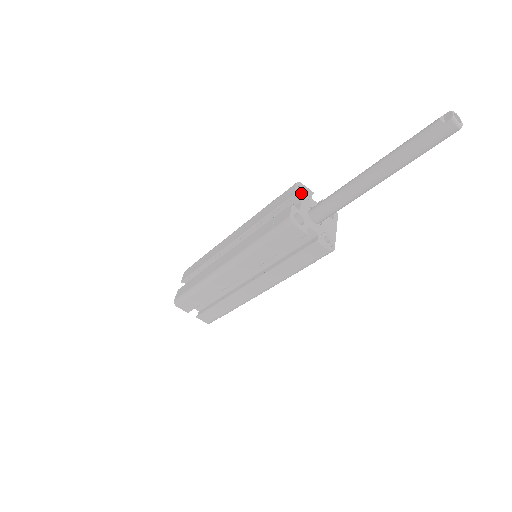
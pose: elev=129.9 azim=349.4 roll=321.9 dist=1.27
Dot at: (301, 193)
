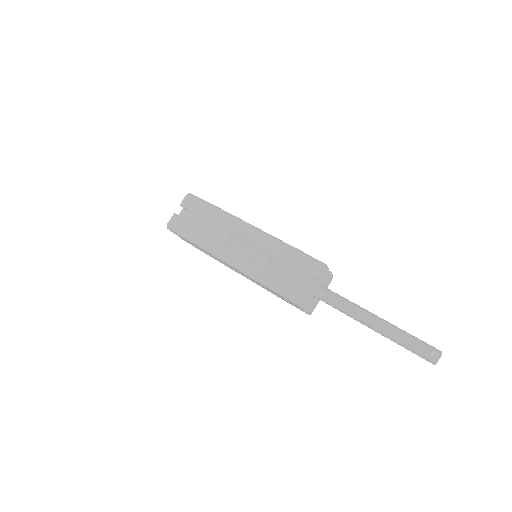
Dot at: (321, 274)
